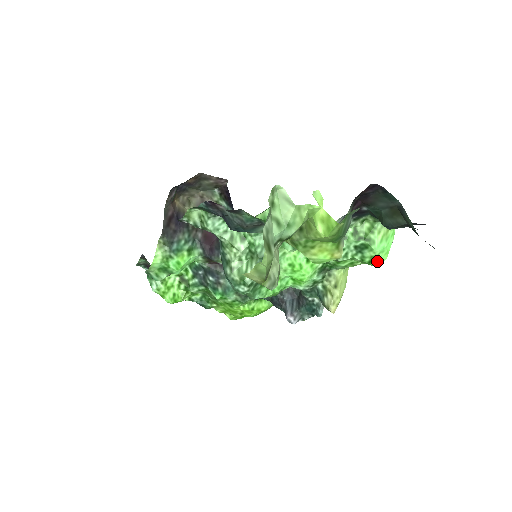
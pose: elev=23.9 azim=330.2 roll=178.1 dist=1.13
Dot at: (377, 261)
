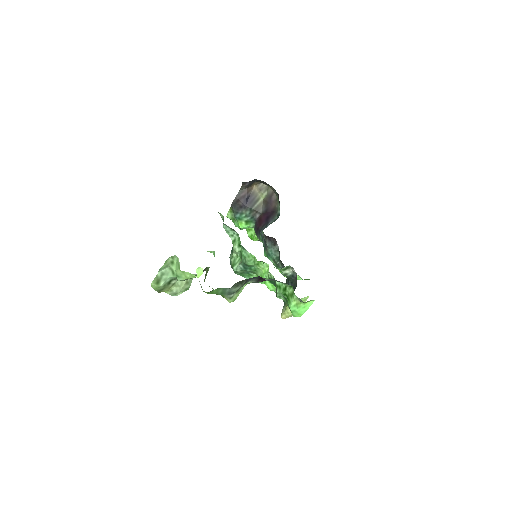
Dot at: (293, 314)
